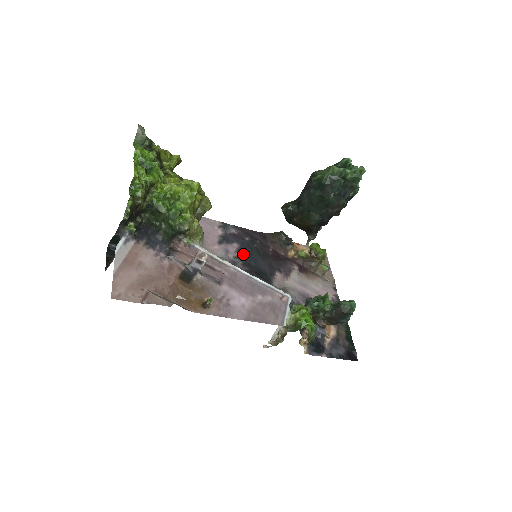
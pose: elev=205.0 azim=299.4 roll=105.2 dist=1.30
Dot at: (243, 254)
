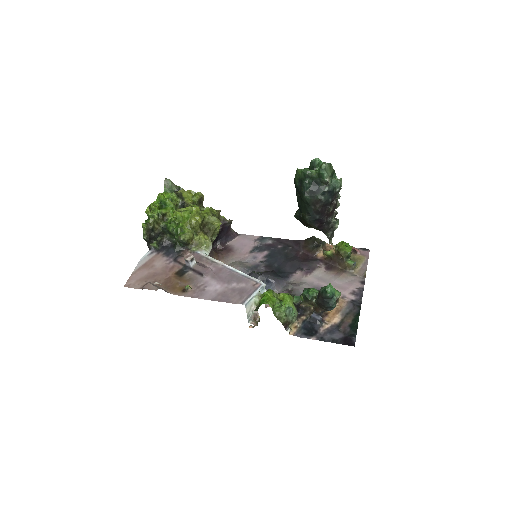
Dot at: (269, 259)
